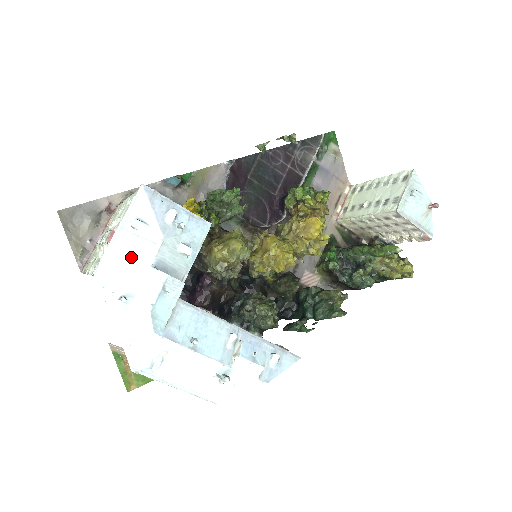
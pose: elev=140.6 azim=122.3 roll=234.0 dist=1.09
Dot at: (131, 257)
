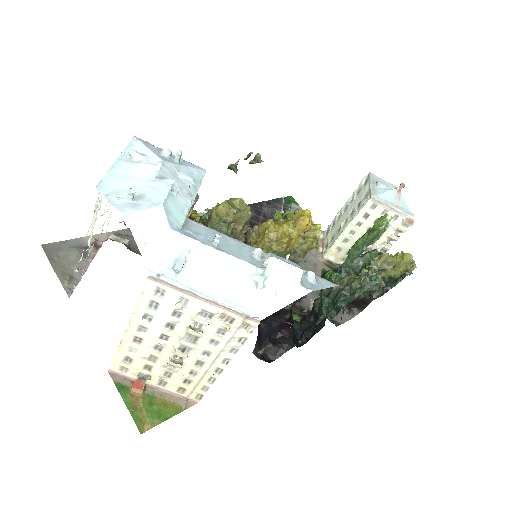
Dot at: (133, 175)
